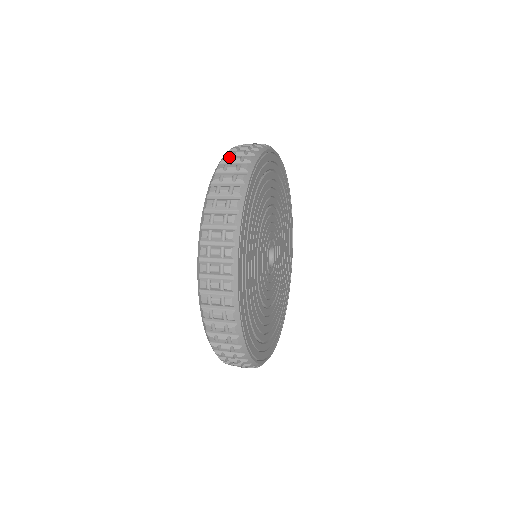
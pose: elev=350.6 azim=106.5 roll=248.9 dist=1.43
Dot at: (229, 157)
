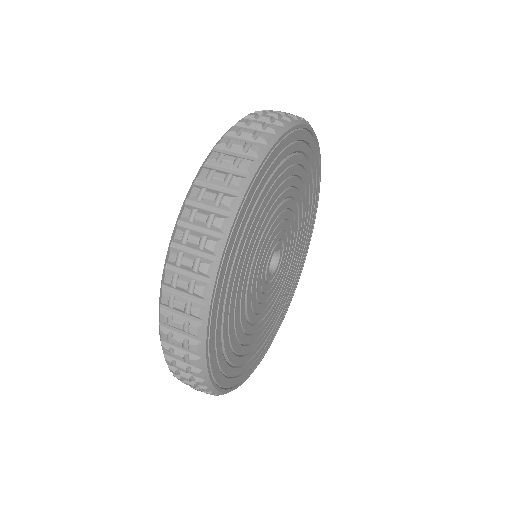
Dot at: (201, 189)
